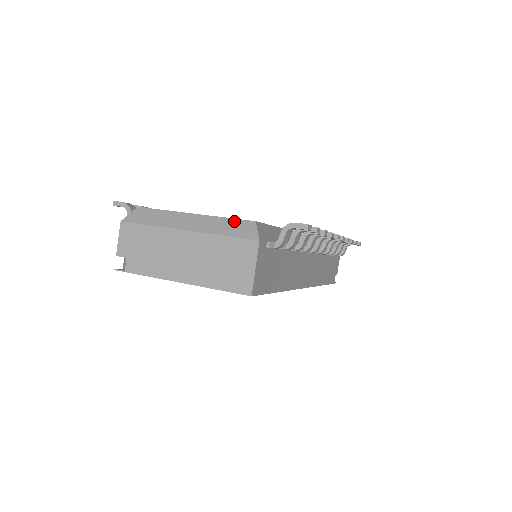
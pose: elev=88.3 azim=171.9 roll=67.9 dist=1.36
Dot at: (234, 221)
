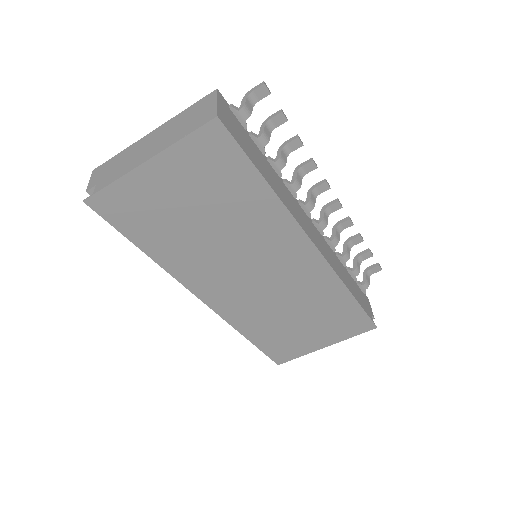
Dot at: occluded
